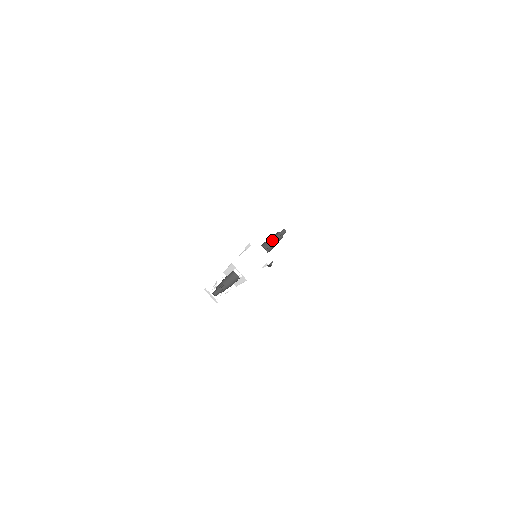
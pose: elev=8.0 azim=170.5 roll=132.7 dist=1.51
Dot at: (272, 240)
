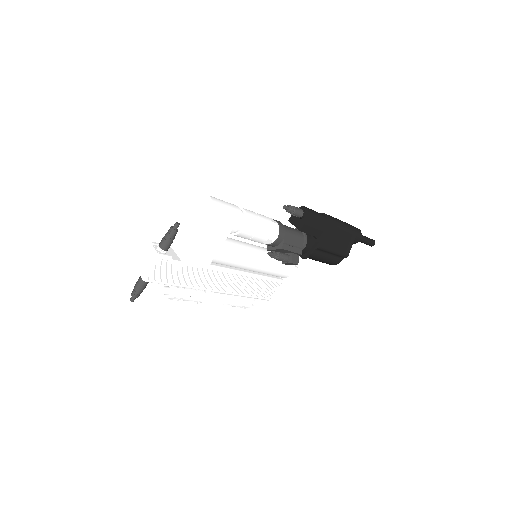
Dot at: (164, 236)
